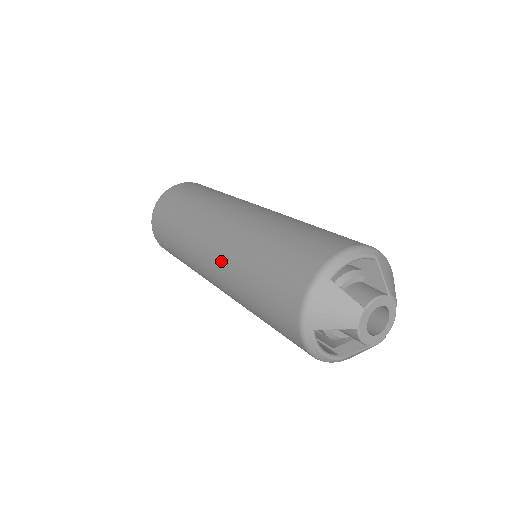
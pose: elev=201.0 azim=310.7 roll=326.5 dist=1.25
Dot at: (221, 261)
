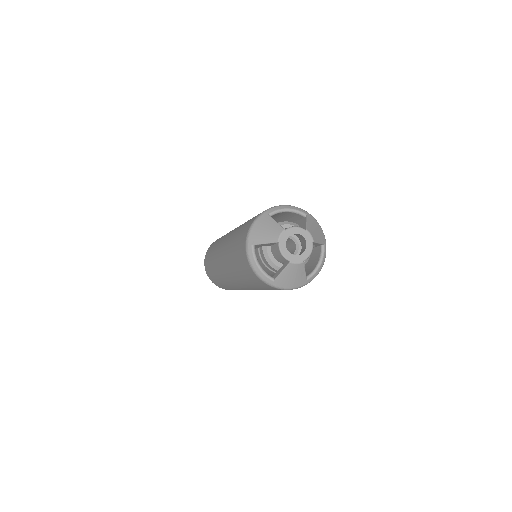
Dot at: (226, 243)
